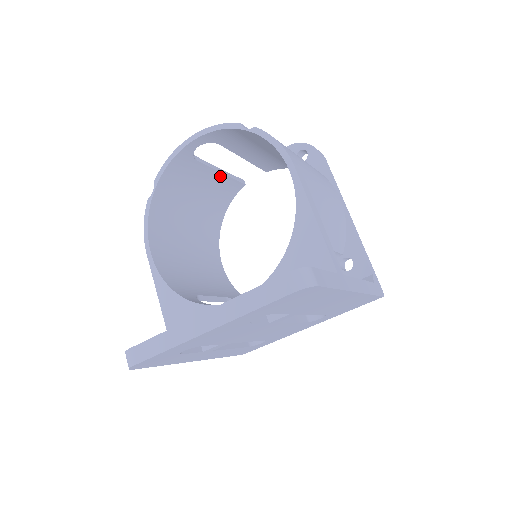
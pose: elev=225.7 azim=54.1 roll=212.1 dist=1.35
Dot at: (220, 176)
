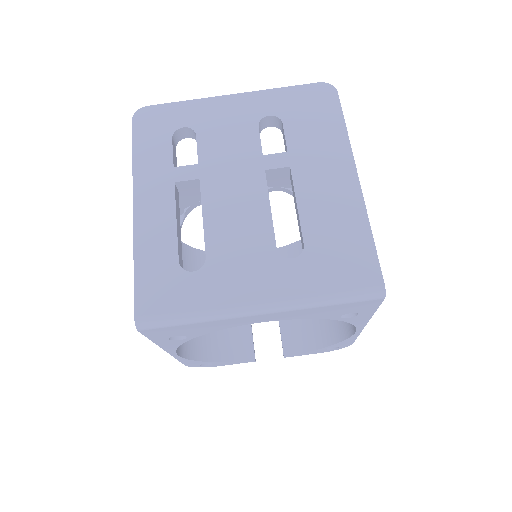
Dot at: occluded
